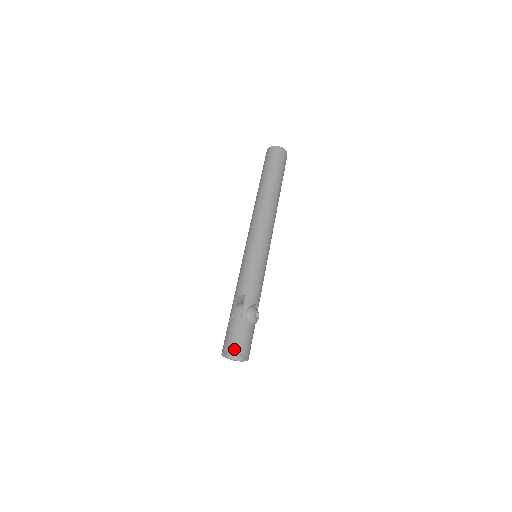
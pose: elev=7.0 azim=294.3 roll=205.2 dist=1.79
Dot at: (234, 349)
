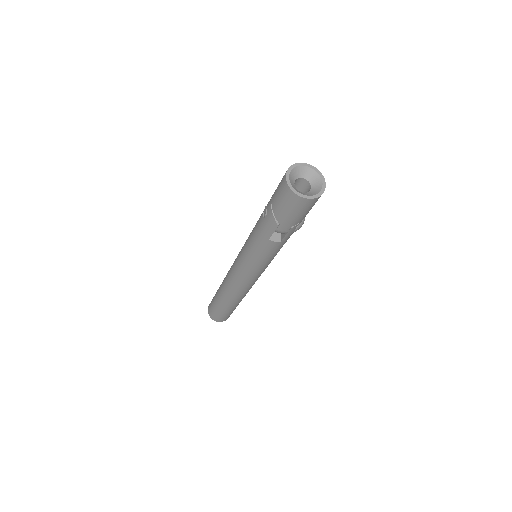
Dot at: (311, 168)
